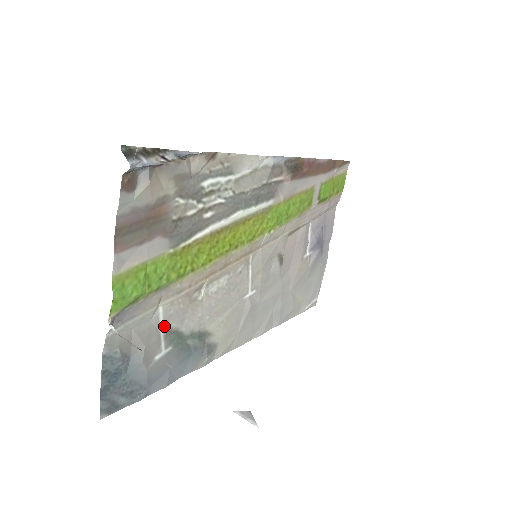
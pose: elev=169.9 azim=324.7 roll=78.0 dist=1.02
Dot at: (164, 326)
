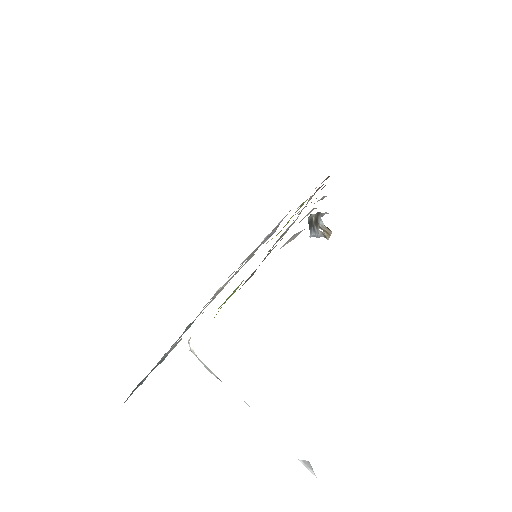
Dot at: occluded
